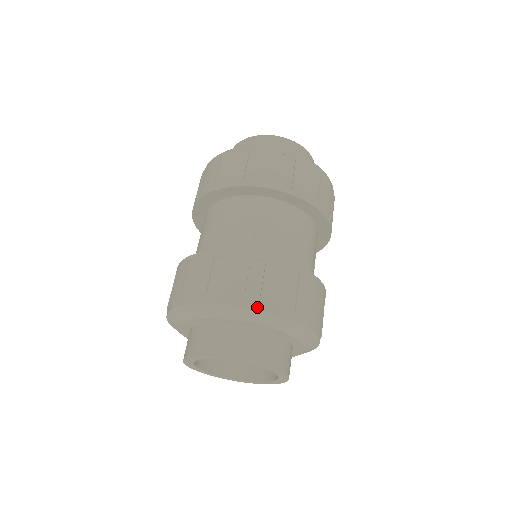
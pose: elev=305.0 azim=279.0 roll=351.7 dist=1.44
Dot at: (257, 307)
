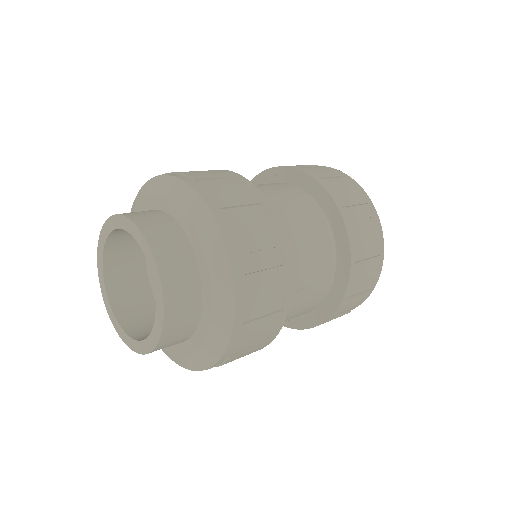
Dot at: (197, 189)
